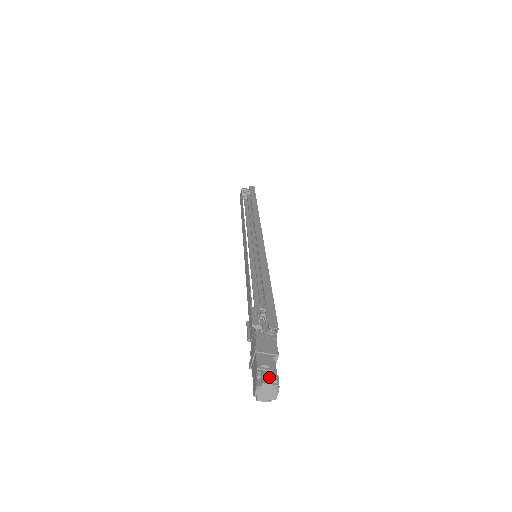
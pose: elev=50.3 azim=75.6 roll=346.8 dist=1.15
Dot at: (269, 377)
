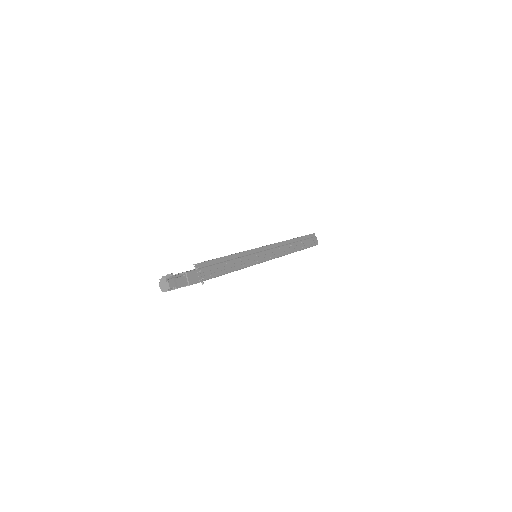
Dot at: (164, 276)
